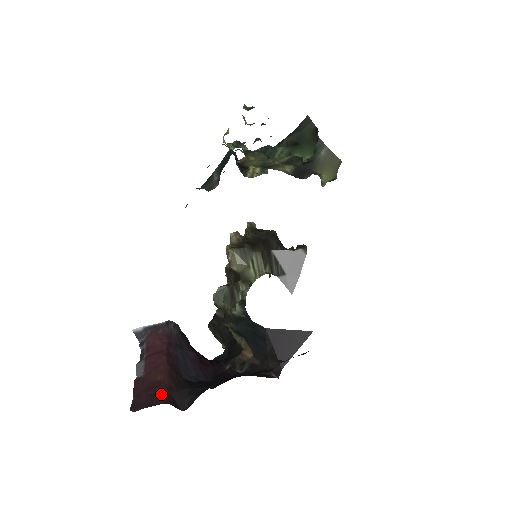
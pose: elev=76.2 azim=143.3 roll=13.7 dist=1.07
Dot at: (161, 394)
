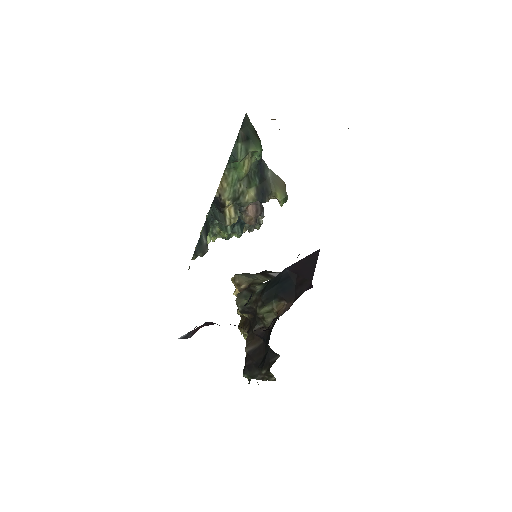
Dot at: occluded
